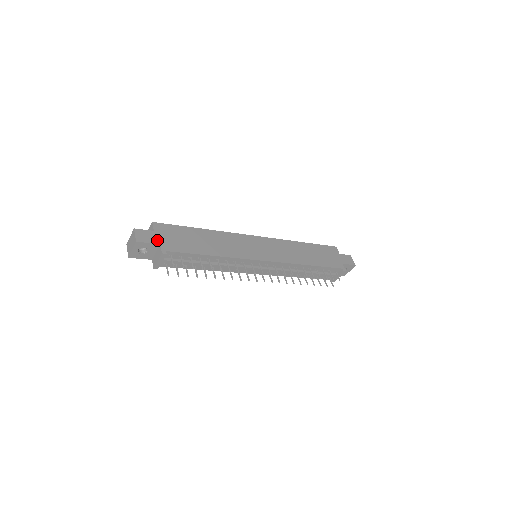
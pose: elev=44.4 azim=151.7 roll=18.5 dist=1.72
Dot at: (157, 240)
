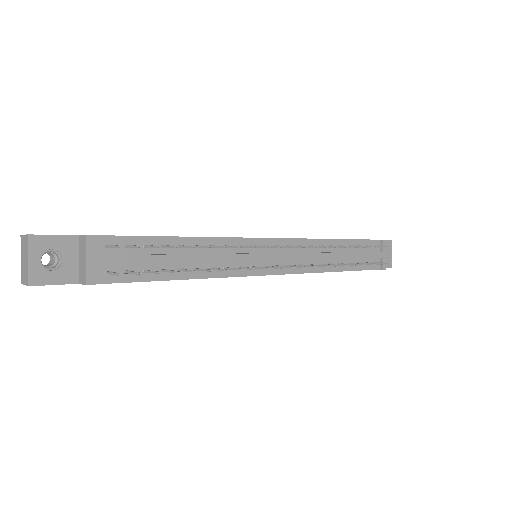
Dot at: (71, 235)
